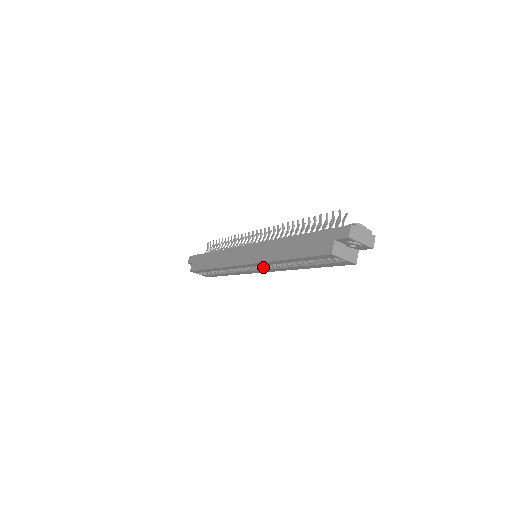
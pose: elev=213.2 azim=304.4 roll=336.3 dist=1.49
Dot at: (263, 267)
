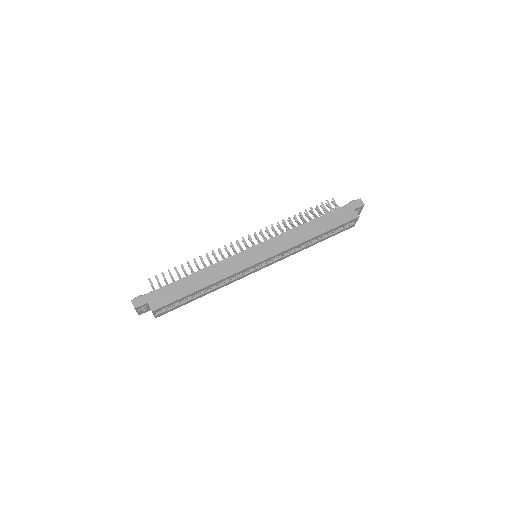
Dot at: (271, 260)
